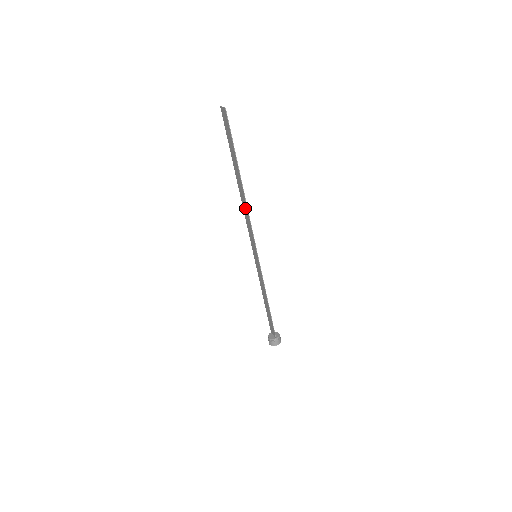
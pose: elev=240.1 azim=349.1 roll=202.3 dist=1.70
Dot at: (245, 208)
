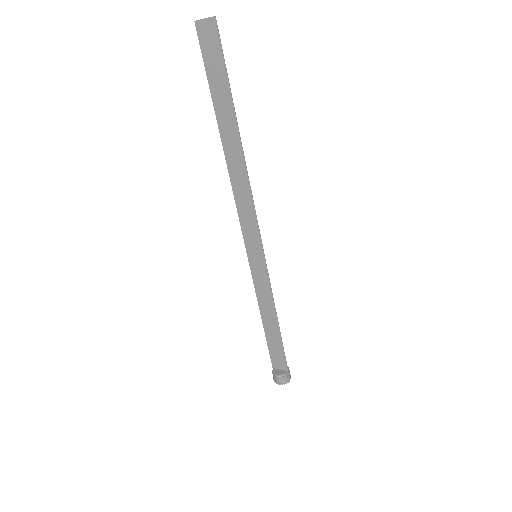
Dot at: (241, 183)
